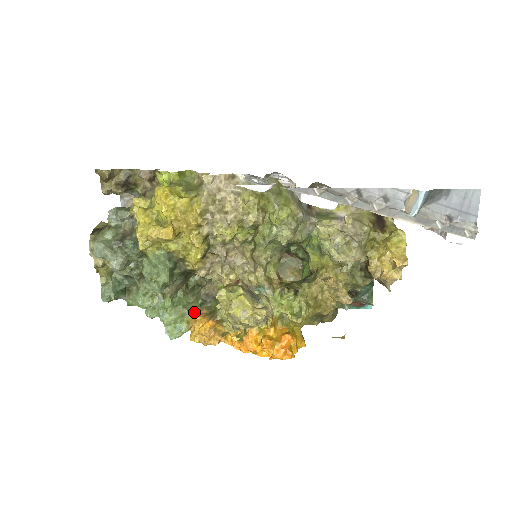
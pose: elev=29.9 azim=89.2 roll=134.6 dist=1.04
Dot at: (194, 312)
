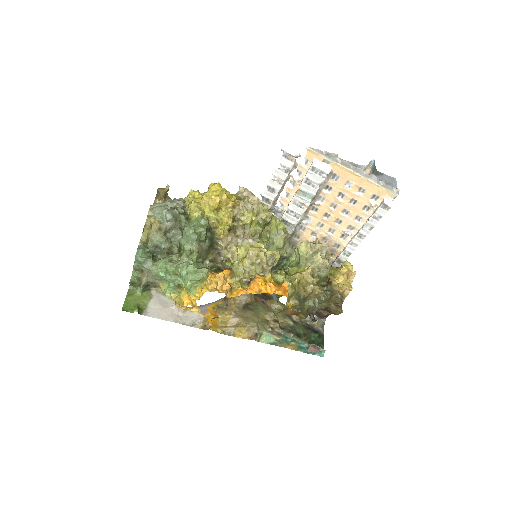
Dot at: (210, 271)
